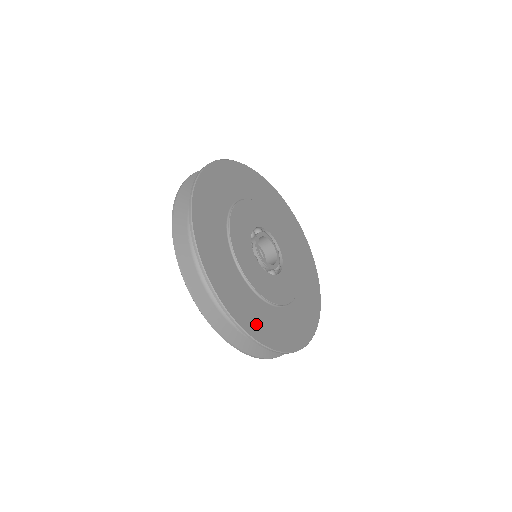
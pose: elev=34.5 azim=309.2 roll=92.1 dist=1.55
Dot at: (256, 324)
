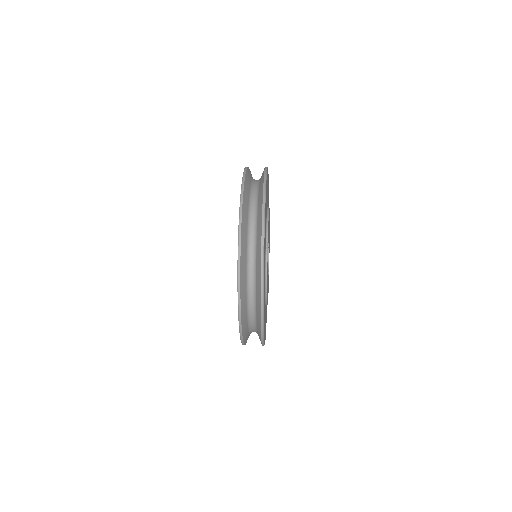
Dot at: occluded
